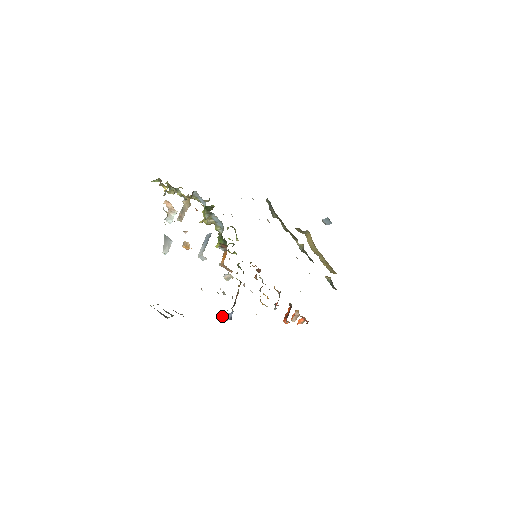
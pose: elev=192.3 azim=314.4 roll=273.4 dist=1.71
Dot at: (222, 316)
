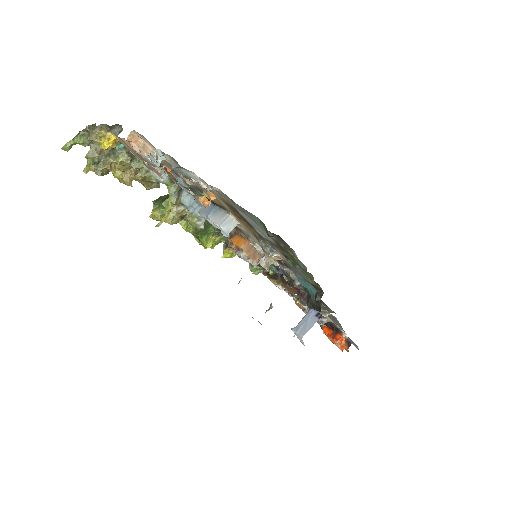
Dot at: (297, 330)
